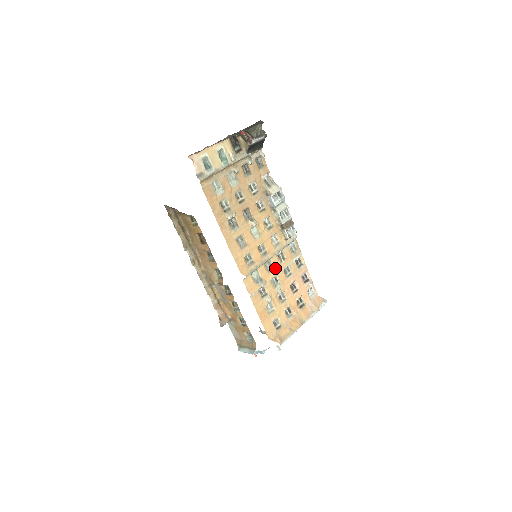
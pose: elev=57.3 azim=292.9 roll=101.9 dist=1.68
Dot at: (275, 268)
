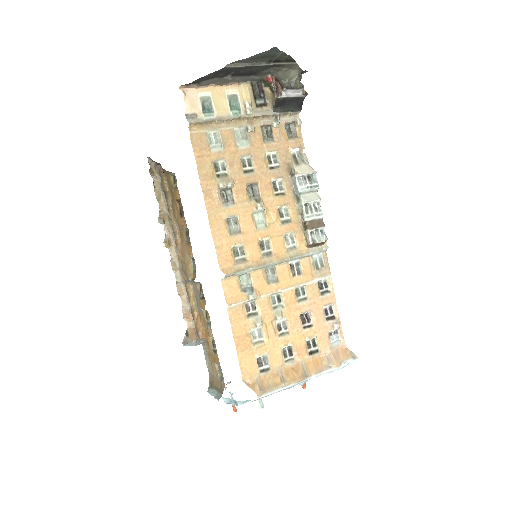
Dot at: (281, 281)
